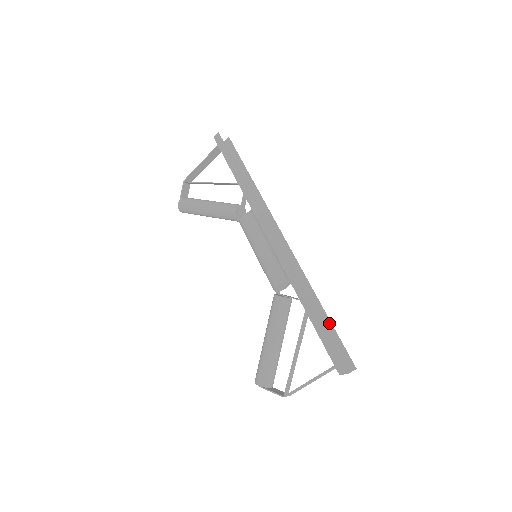
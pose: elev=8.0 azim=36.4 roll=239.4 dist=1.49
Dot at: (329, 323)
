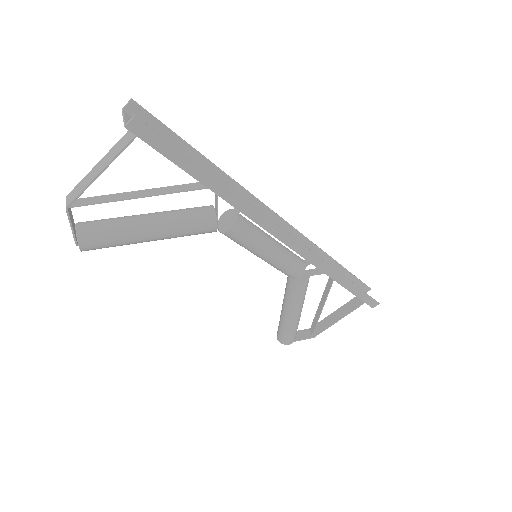
Dot at: (347, 272)
